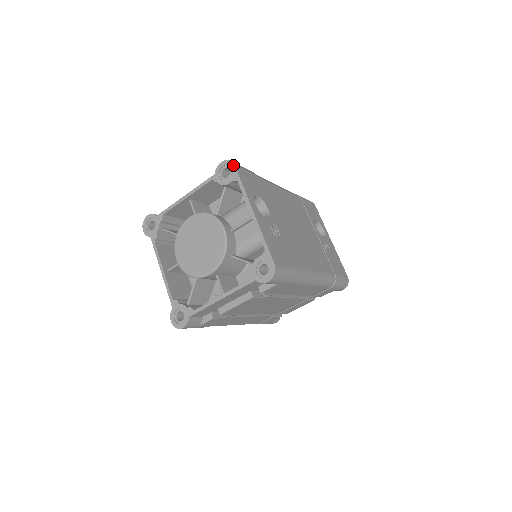
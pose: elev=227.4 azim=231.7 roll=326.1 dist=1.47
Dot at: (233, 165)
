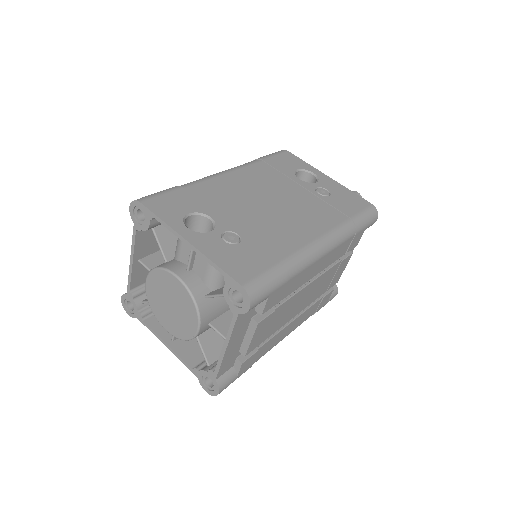
Dot at: (139, 203)
